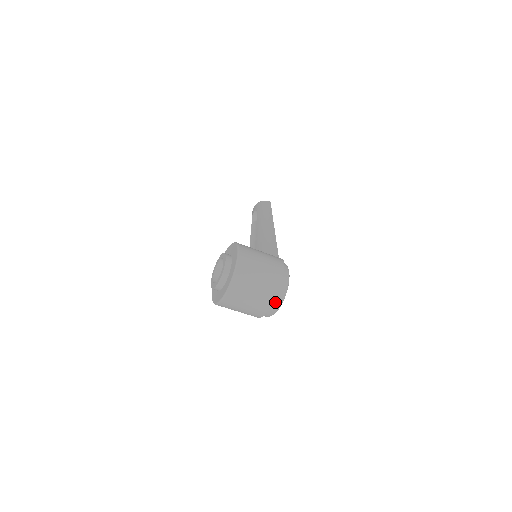
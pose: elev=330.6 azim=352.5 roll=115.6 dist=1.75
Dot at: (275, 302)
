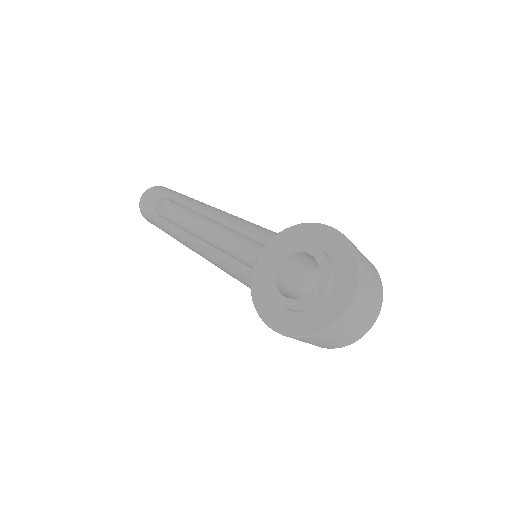
Dot at: occluded
